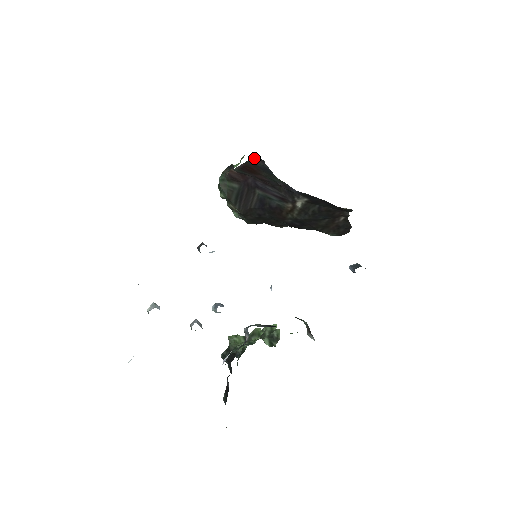
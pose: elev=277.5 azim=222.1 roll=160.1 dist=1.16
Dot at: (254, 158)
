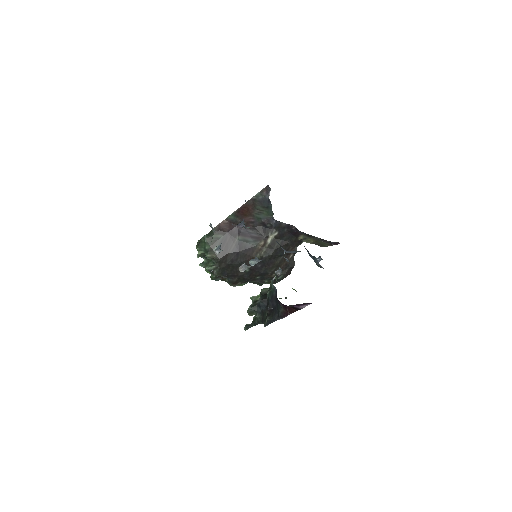
Dot at: (261, 191)
